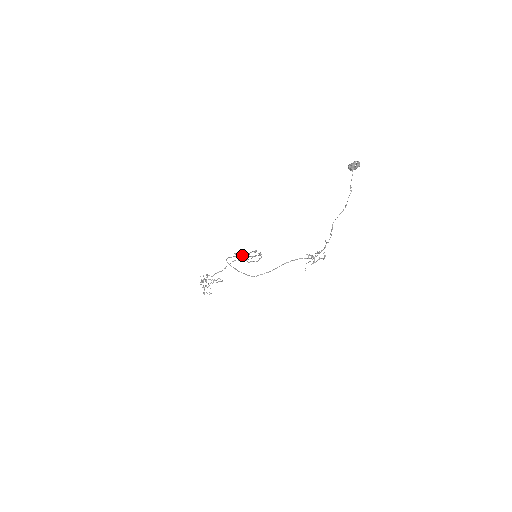
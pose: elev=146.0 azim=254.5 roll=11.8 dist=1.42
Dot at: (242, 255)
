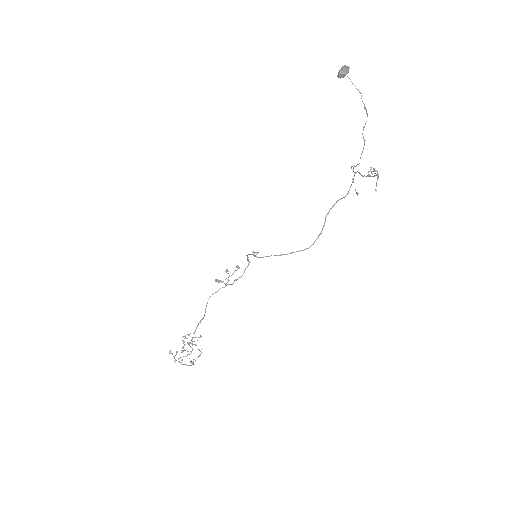
Dot at: (220, 281)
